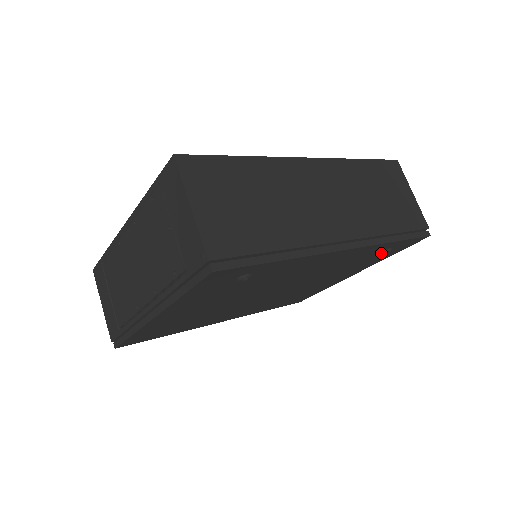
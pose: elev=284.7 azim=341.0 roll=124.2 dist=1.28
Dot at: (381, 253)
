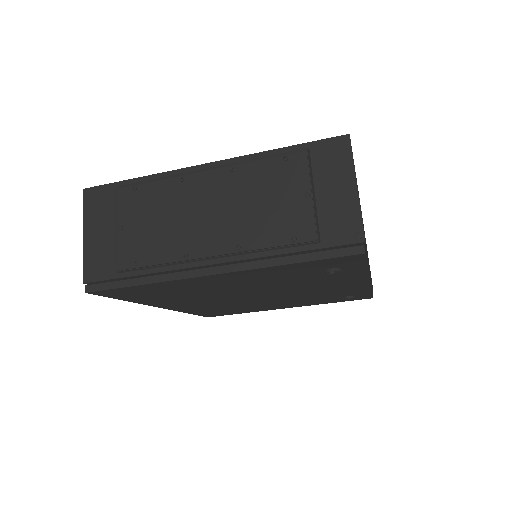
Dot at: (347, 297)
